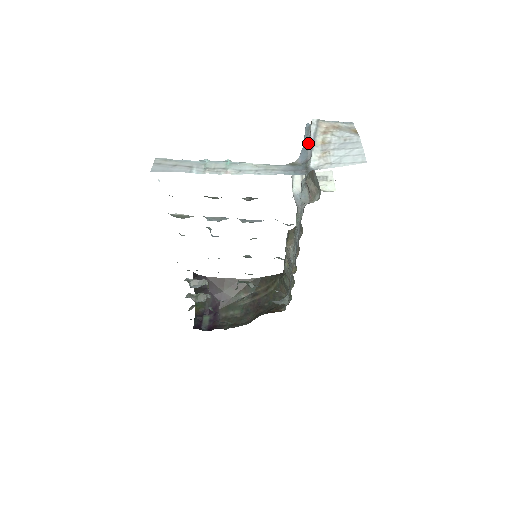
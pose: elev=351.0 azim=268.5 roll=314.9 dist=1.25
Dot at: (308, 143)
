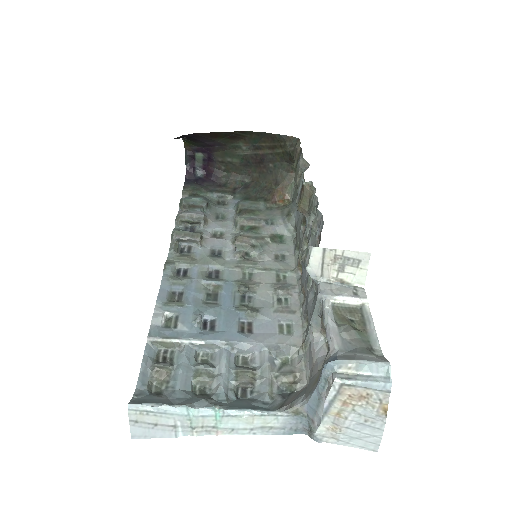
Dot at: (320, 404)
